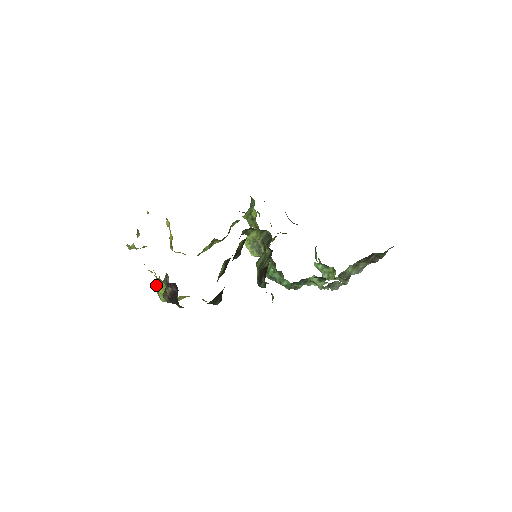
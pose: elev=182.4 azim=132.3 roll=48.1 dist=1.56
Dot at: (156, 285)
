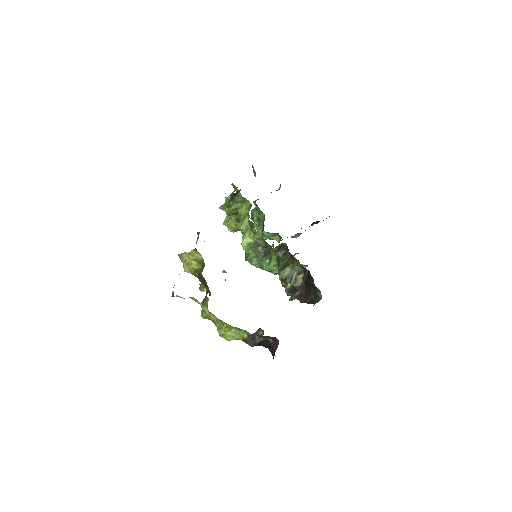
Dot at: (221, 329)
